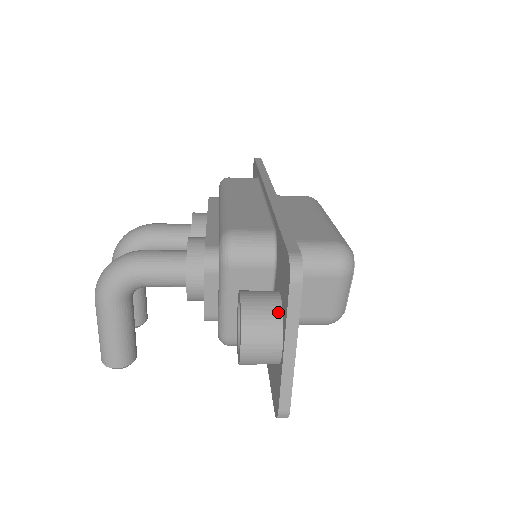
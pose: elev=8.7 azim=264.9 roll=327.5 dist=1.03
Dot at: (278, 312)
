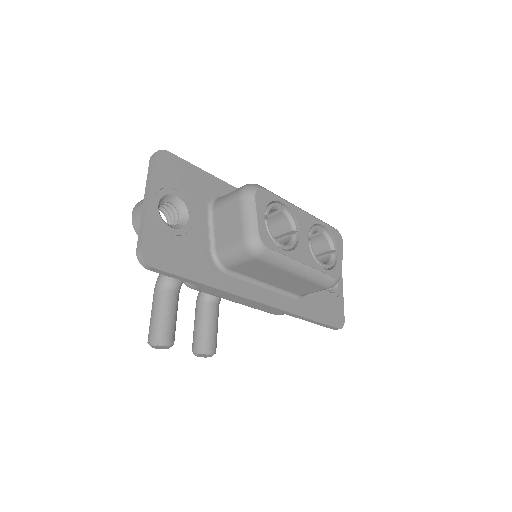
Dot at: occluded
